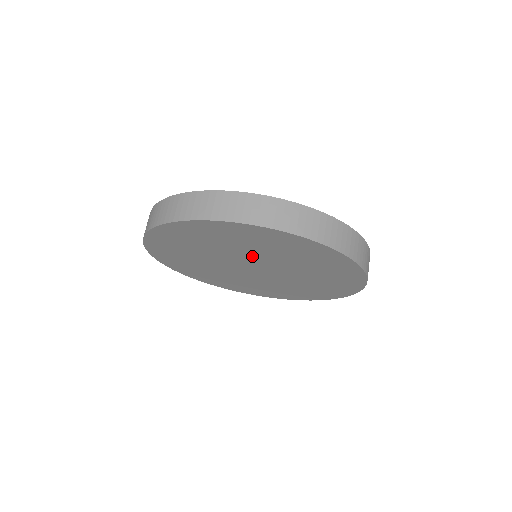
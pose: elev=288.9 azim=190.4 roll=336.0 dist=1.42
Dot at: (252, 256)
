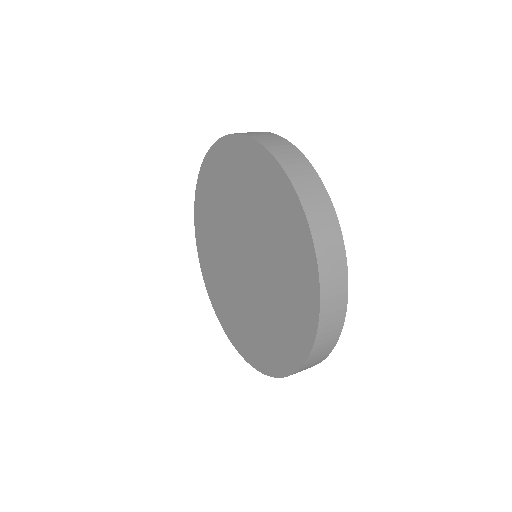
Dot at: (243, 221)
